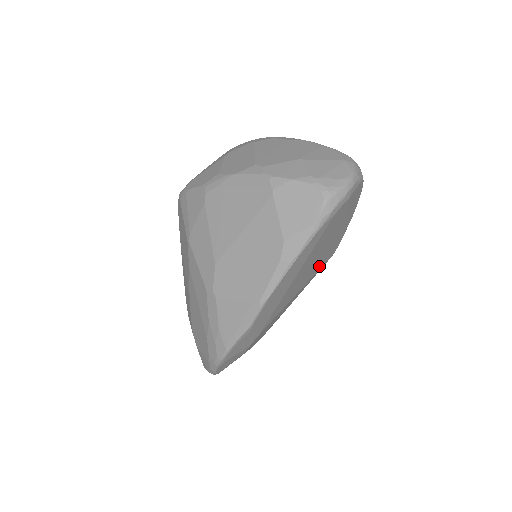
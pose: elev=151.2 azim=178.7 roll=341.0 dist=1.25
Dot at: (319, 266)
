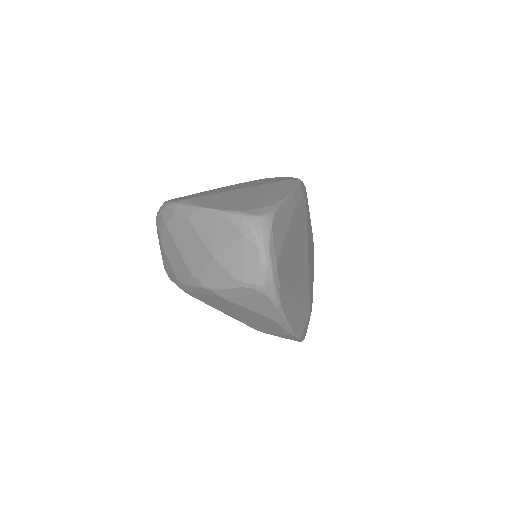
Dot at: (304, 232)
